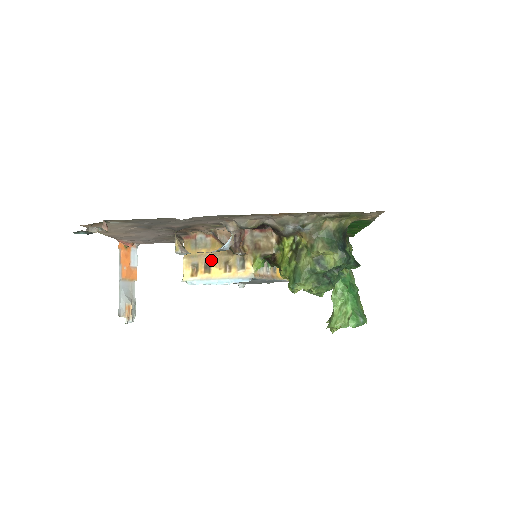
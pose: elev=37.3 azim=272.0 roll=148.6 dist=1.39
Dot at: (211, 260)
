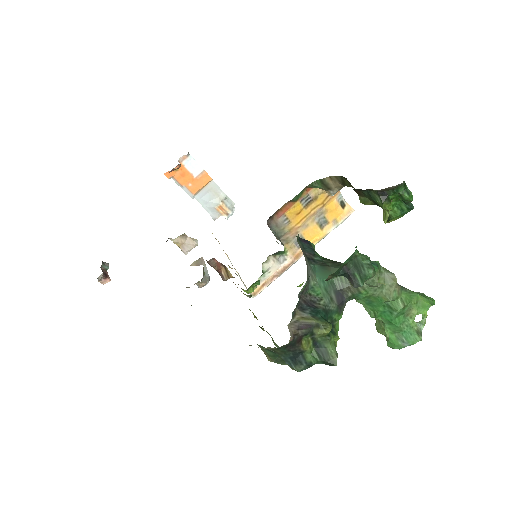
Dot at: occluded
